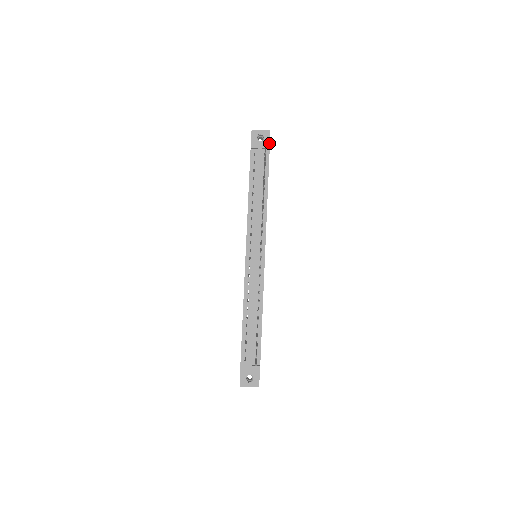
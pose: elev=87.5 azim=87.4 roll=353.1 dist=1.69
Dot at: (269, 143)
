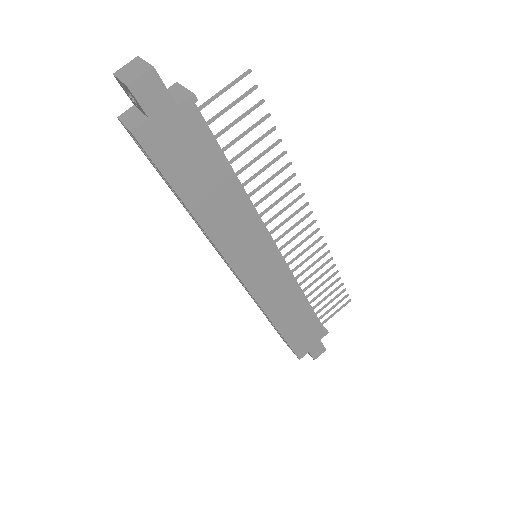
Dot at: occluded
